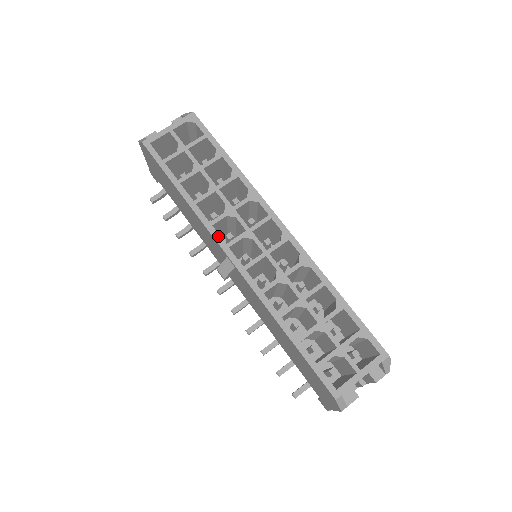
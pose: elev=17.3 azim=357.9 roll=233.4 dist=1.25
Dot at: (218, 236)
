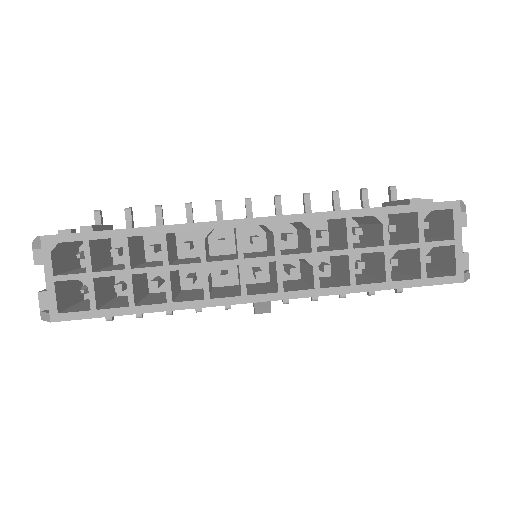
Dot at: (227, 300)
